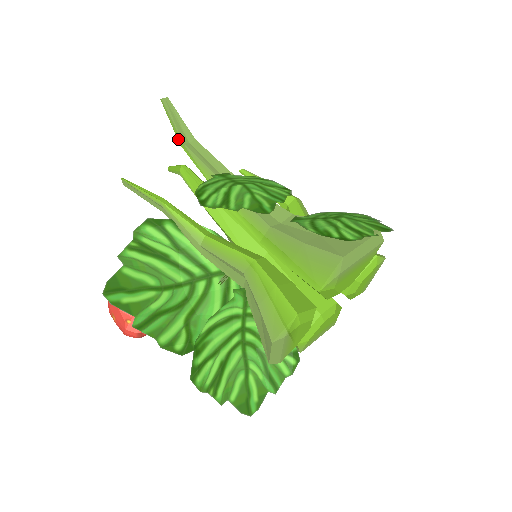
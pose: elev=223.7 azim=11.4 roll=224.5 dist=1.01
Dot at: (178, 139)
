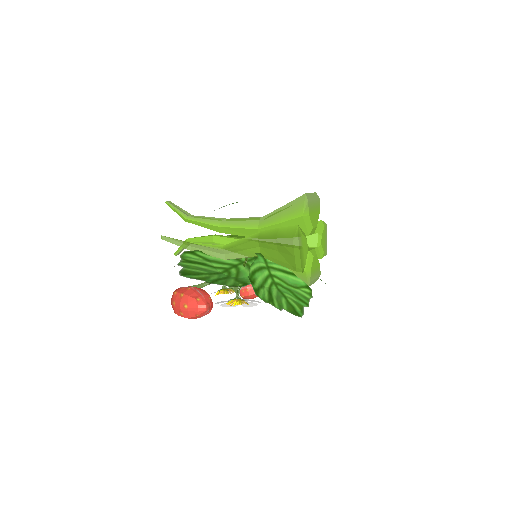
Dot at: (183, 216)
